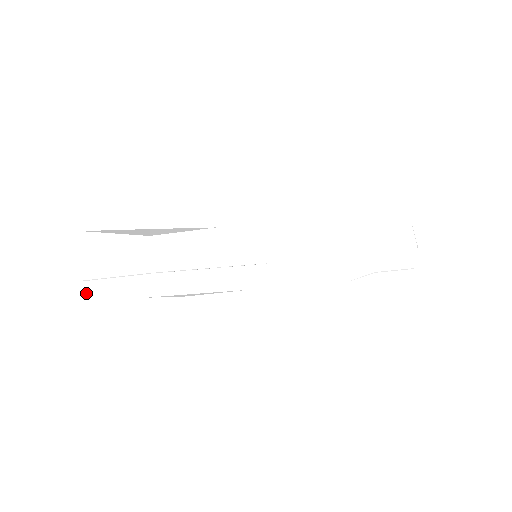
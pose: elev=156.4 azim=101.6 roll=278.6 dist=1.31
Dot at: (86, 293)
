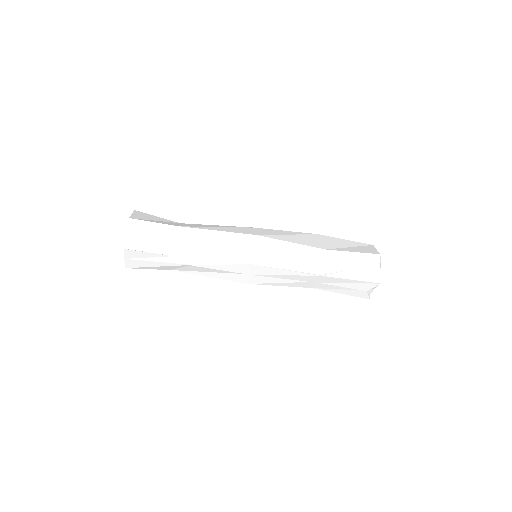
Dot at: (127, 239)
